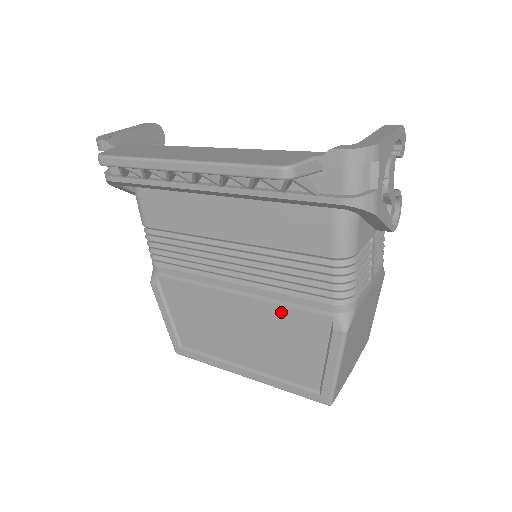
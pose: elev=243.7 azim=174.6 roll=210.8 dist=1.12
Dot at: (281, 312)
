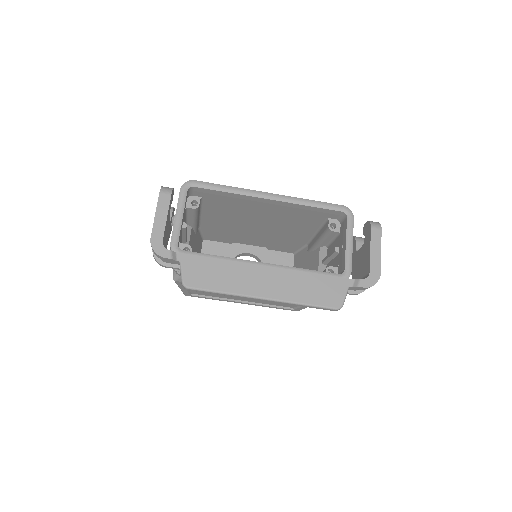
Dot at: occluded
